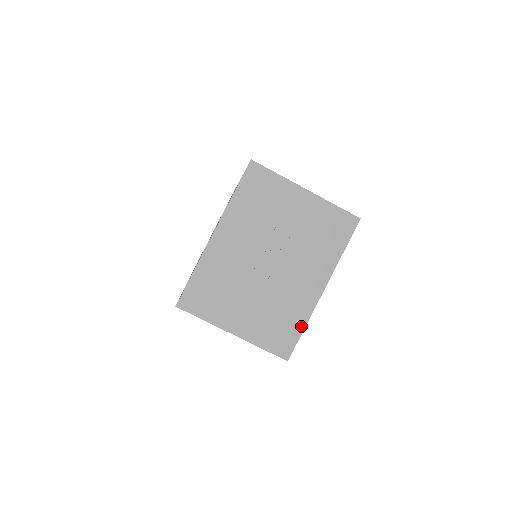
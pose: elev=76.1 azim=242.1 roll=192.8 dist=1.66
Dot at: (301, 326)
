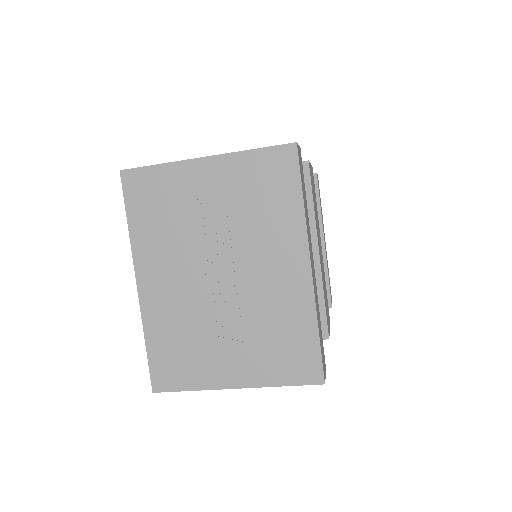
Dot at: (312, 330)
